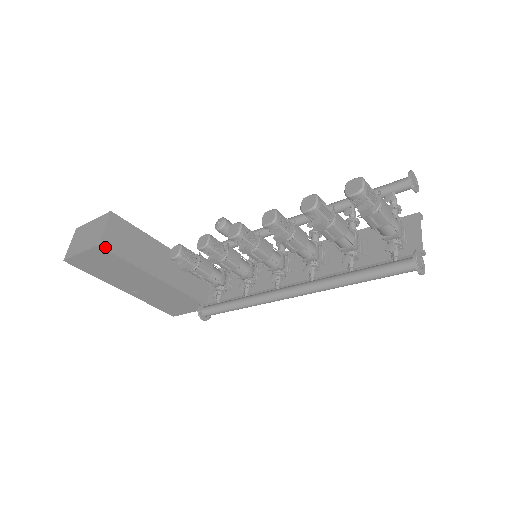
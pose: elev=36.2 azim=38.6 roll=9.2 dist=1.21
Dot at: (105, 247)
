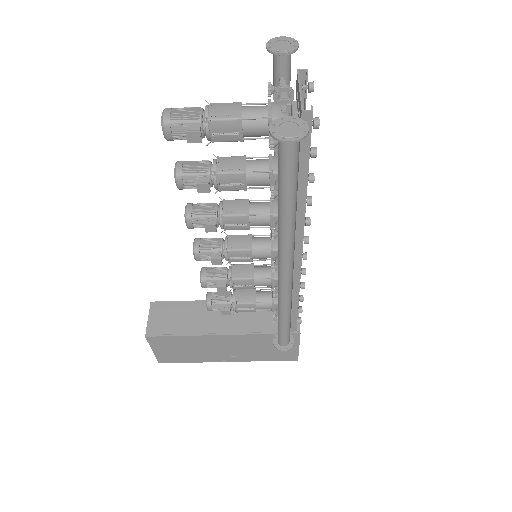
Dot at: (153, 335)
